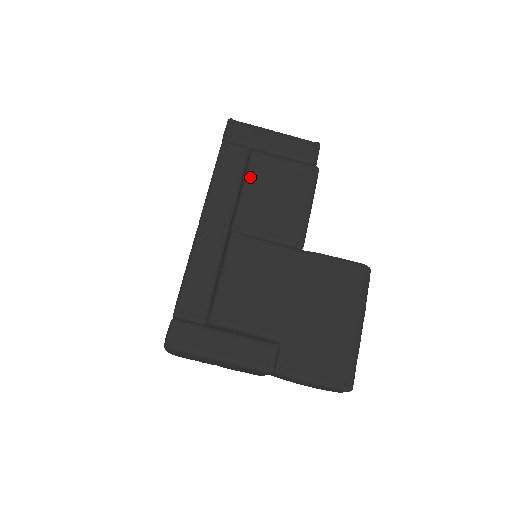
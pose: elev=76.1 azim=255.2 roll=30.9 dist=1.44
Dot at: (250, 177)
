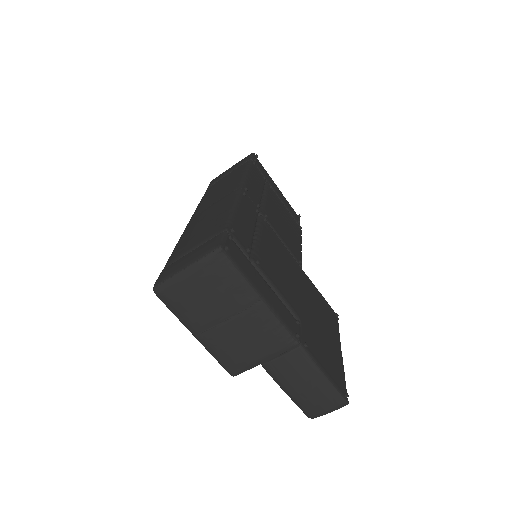
Dot at: (268, 195)
